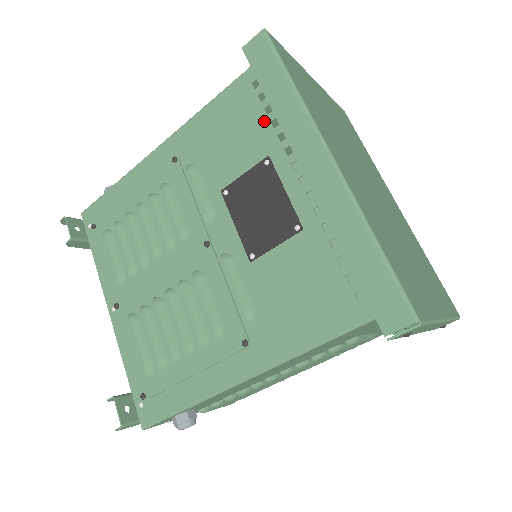
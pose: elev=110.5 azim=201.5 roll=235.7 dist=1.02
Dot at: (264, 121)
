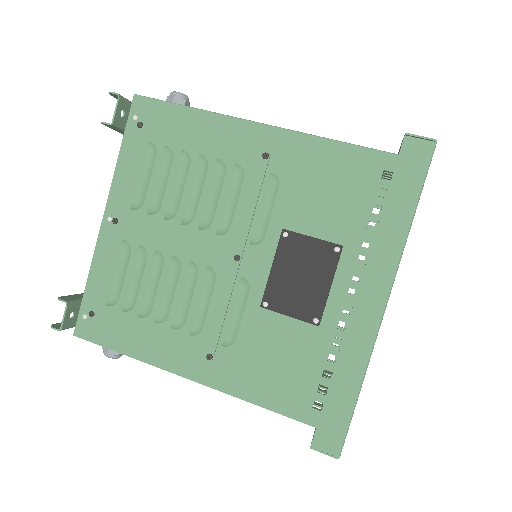
Dot at: (364, 214)
